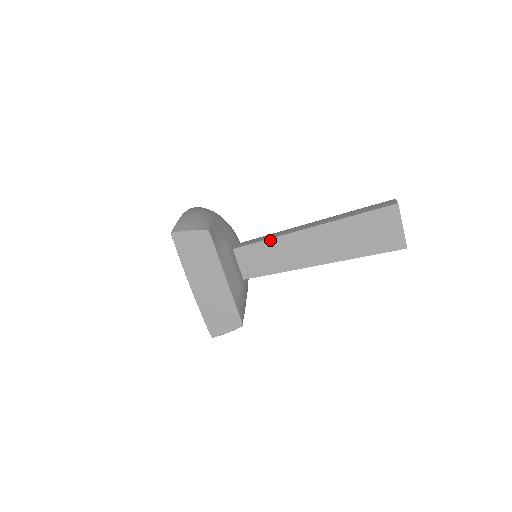
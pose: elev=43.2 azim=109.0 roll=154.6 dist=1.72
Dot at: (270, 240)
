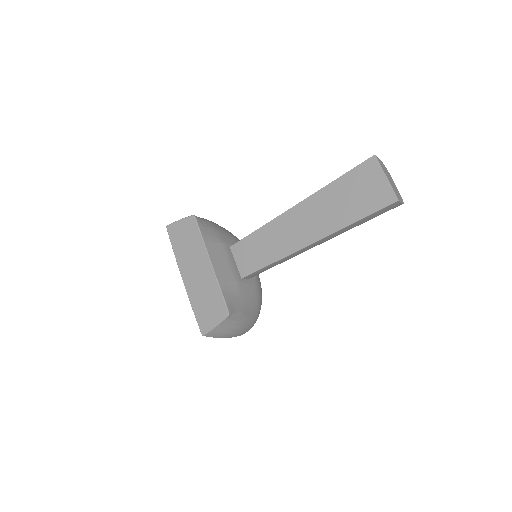
Dot at: (261, 229)
